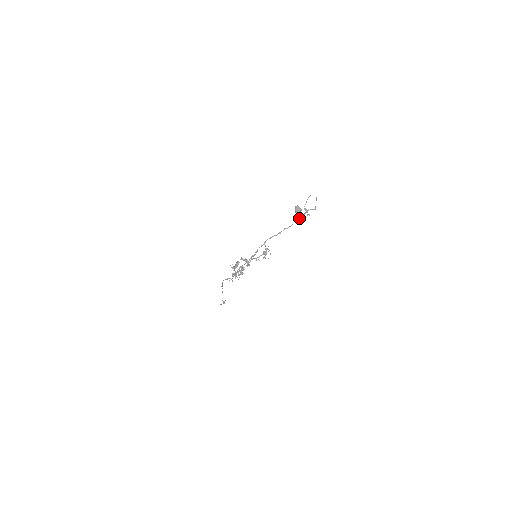
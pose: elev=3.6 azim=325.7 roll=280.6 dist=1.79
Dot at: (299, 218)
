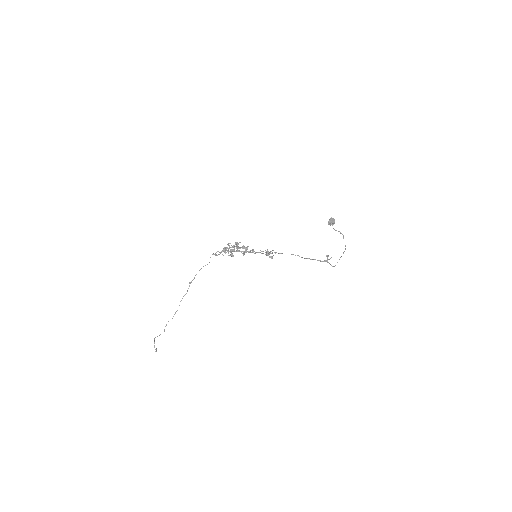
Dot at: (317, 260)
